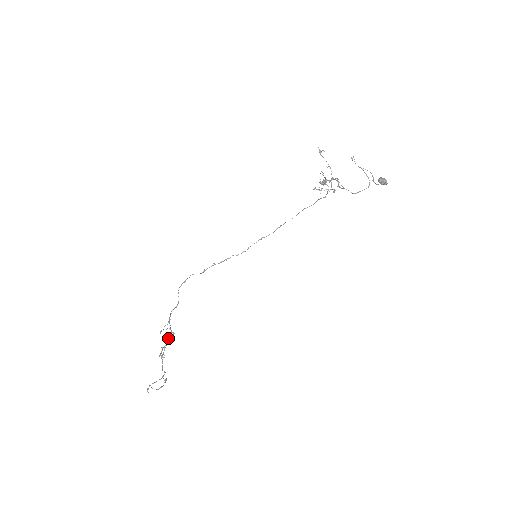
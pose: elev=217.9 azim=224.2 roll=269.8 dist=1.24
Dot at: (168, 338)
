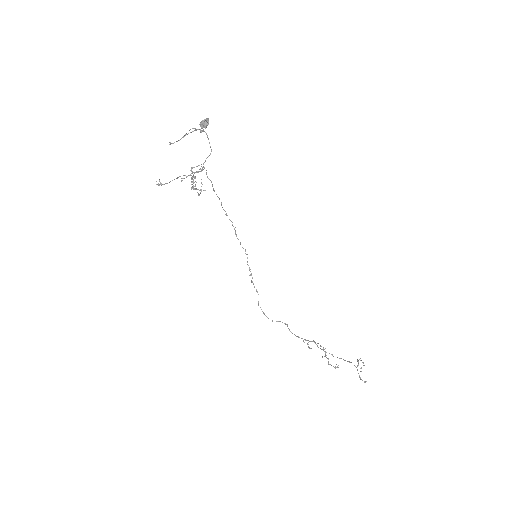
Dot at: (318, 347)
